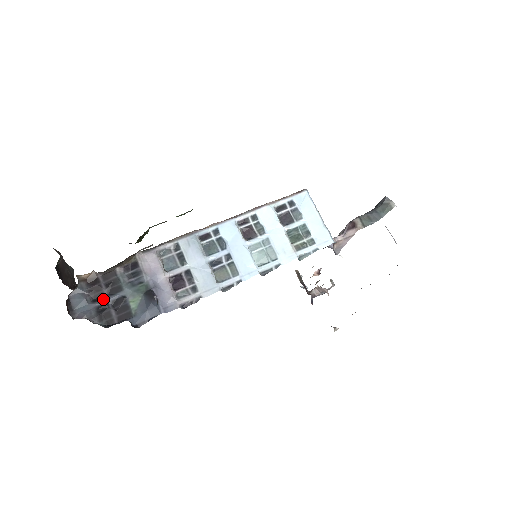
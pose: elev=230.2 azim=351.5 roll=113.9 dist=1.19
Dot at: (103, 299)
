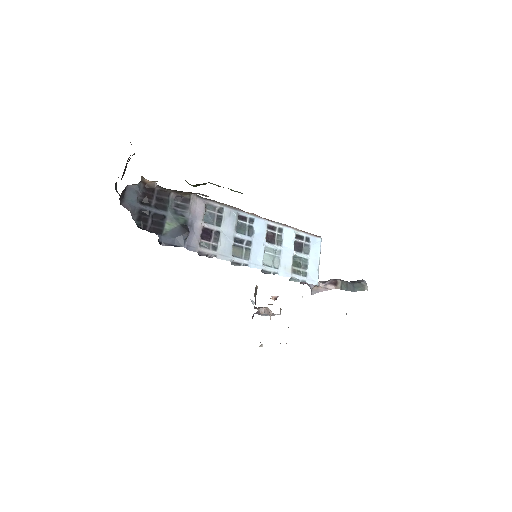
Dot at: (149, 206)
